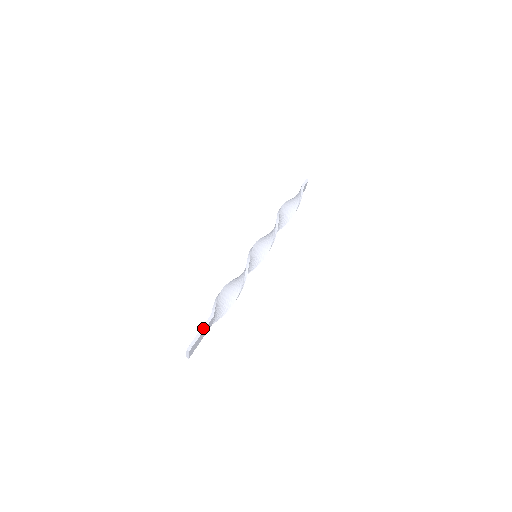
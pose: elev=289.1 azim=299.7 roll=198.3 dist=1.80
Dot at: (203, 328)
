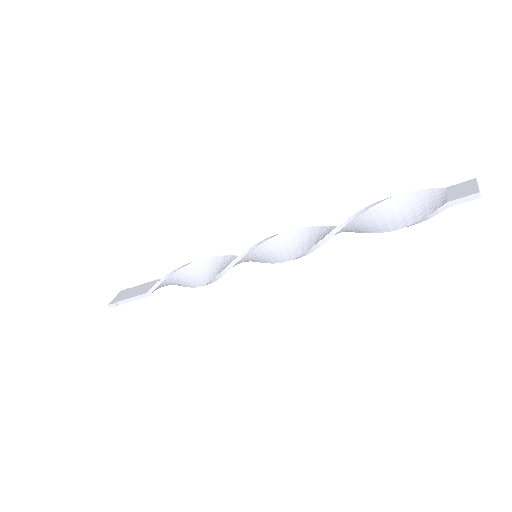
Dot at: (132, 299)
